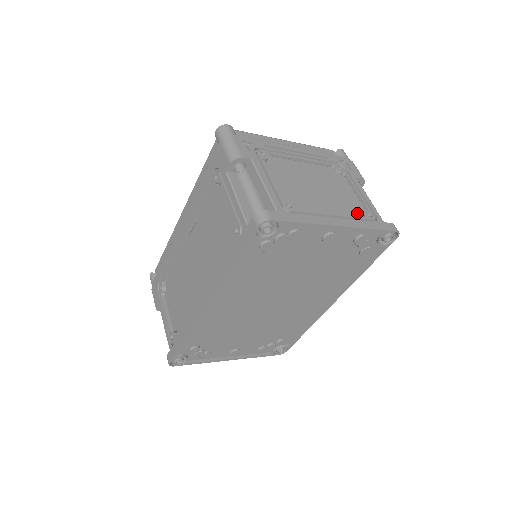
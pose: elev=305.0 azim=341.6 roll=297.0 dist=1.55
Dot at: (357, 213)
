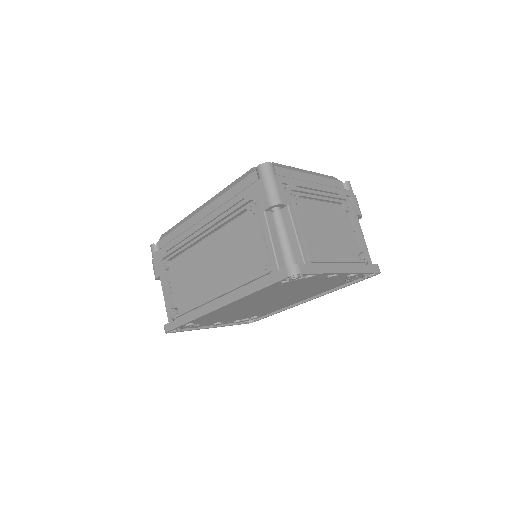
Dot at: (355, 256)
